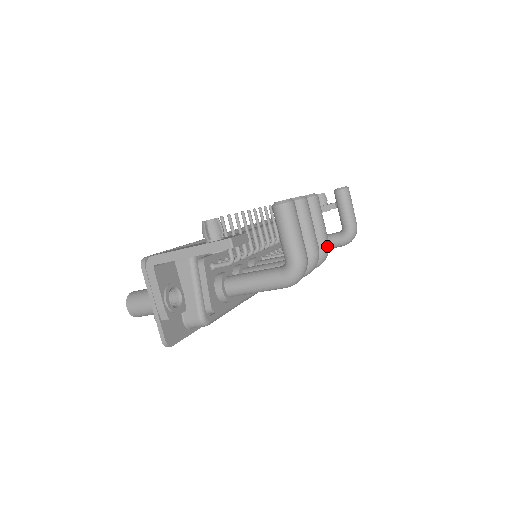
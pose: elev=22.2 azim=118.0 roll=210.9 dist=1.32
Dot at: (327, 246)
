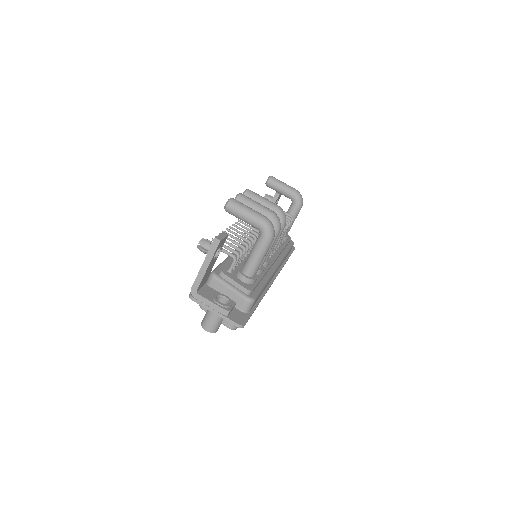
Dot at: (278, 207)
